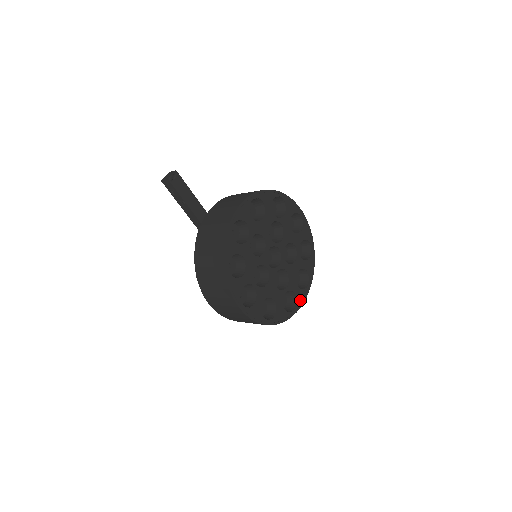
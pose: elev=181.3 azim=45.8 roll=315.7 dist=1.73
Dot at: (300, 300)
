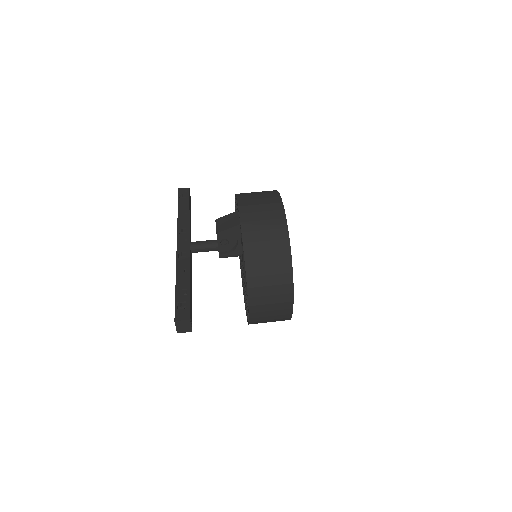
Dot at: occluded
